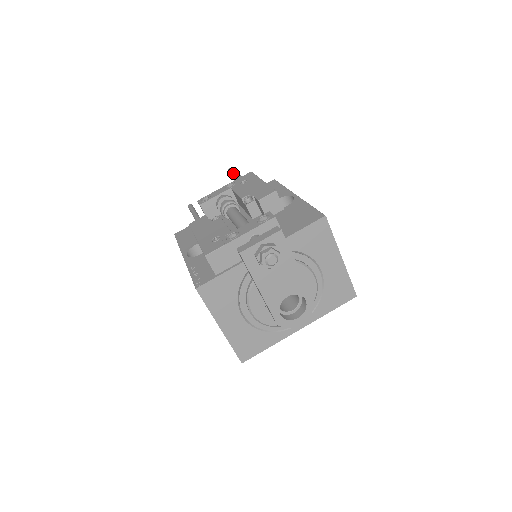
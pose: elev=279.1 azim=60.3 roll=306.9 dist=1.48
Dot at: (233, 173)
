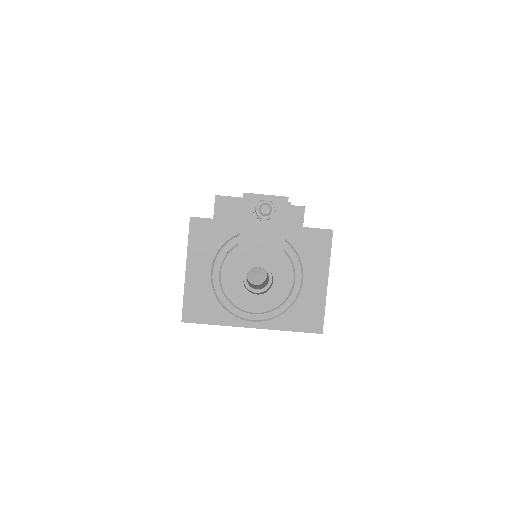
Dot at: occluded
